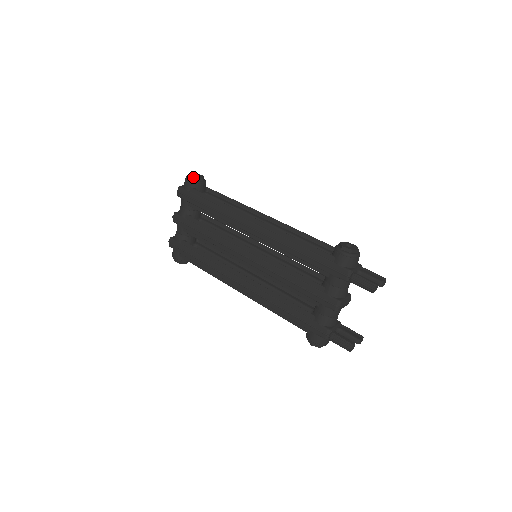
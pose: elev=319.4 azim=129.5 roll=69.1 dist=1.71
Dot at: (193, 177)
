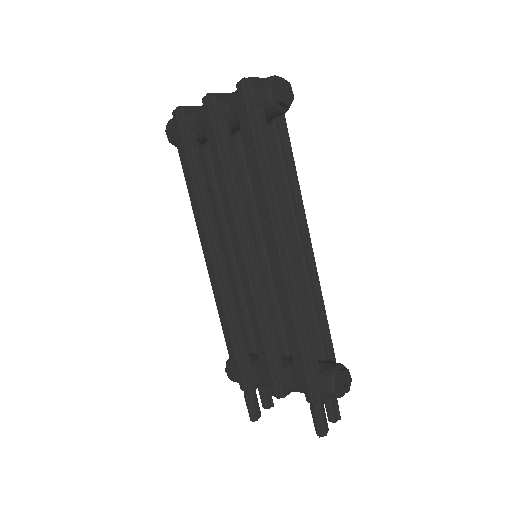
Dot at: (278, 96)
